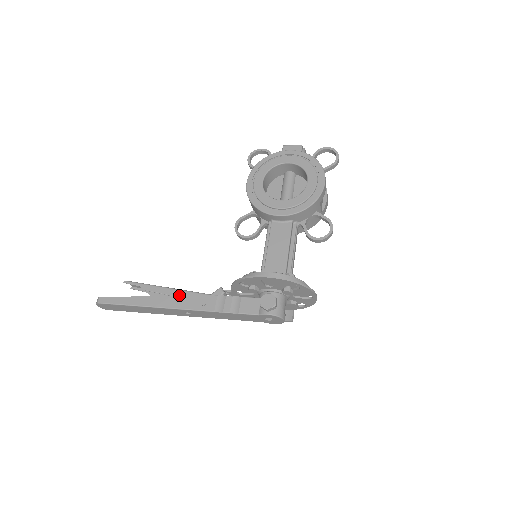
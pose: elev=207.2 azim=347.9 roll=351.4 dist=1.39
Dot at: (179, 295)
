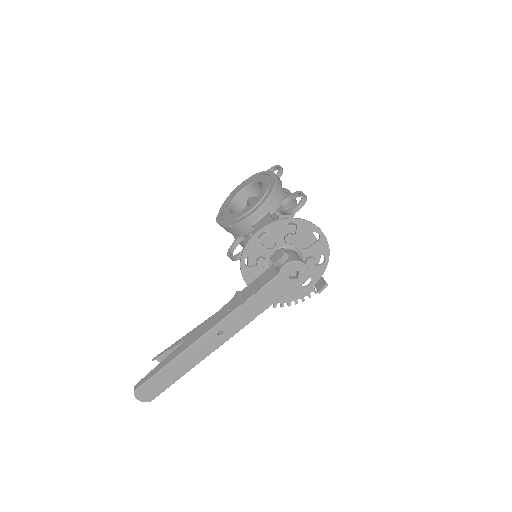
Dot at: (204, 325)
